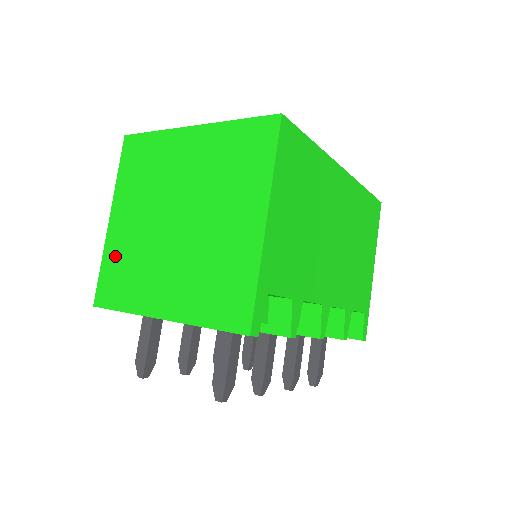
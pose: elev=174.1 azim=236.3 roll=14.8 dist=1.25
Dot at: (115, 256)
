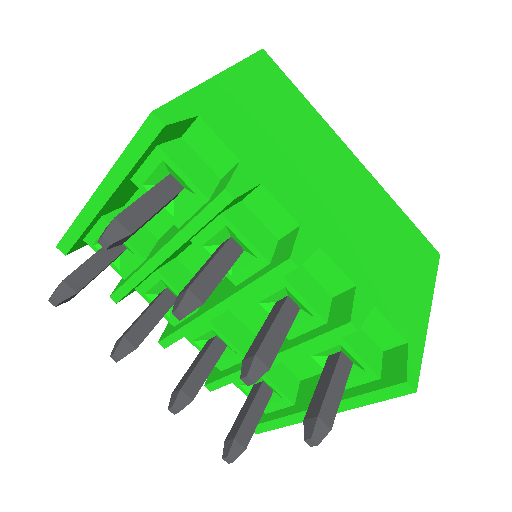
Dot at: occluded
